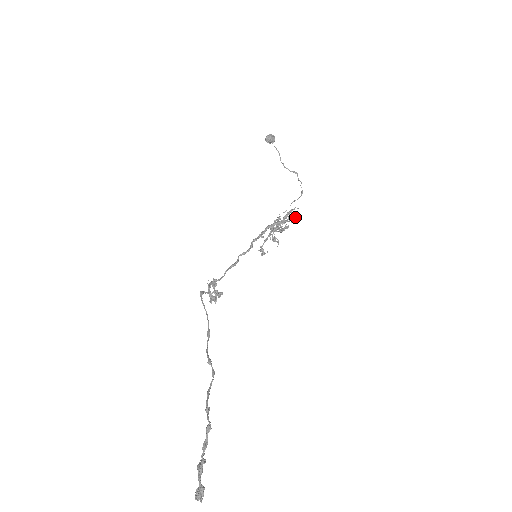
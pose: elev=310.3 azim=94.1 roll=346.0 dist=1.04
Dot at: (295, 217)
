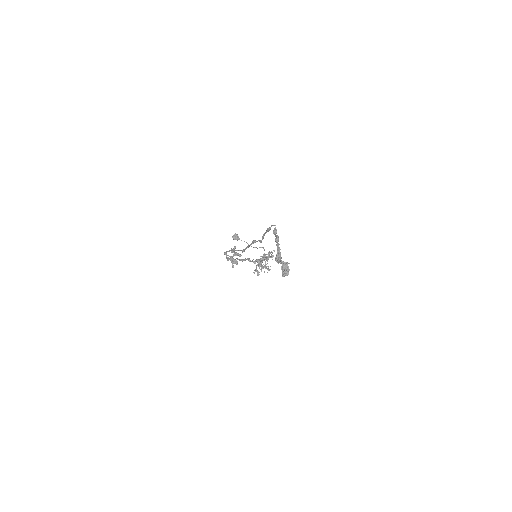
Dot at: occluded
